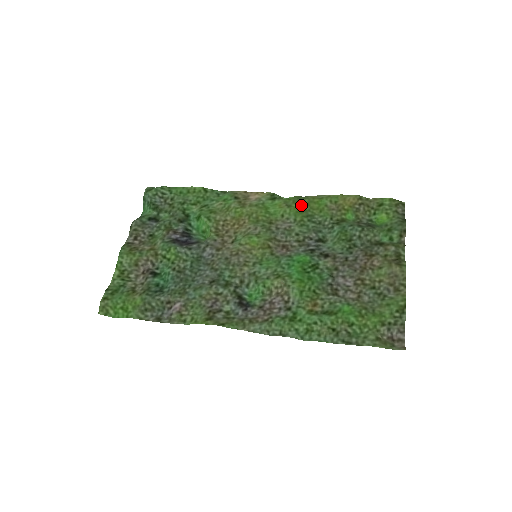
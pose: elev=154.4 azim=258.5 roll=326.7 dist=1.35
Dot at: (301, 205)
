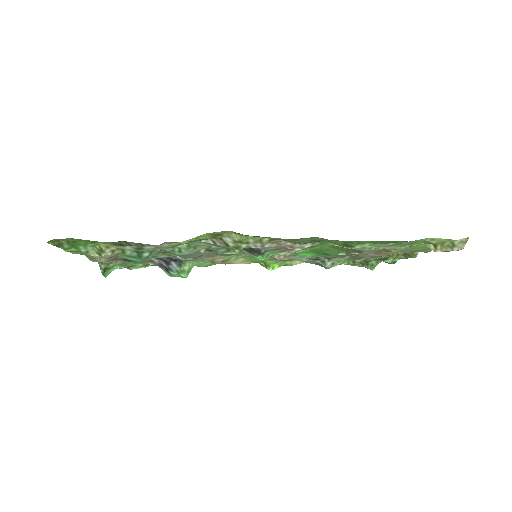
Dot at: occluded
